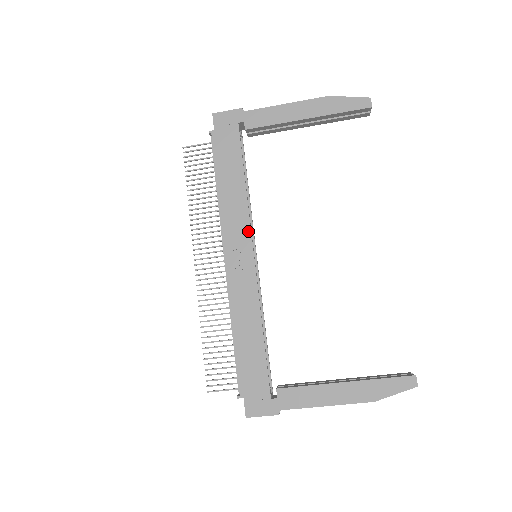
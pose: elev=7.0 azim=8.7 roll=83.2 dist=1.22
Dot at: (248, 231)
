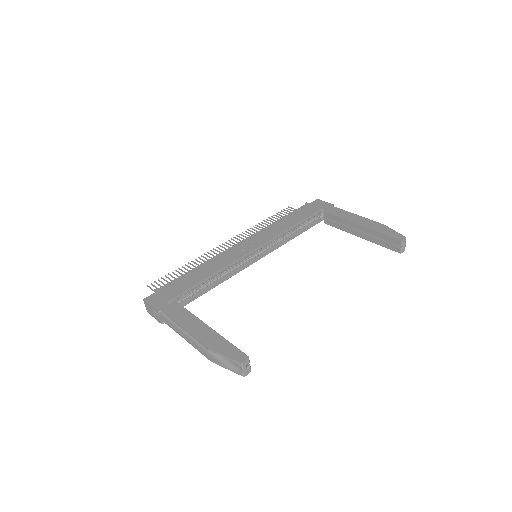
Dot at: (267, 240)
